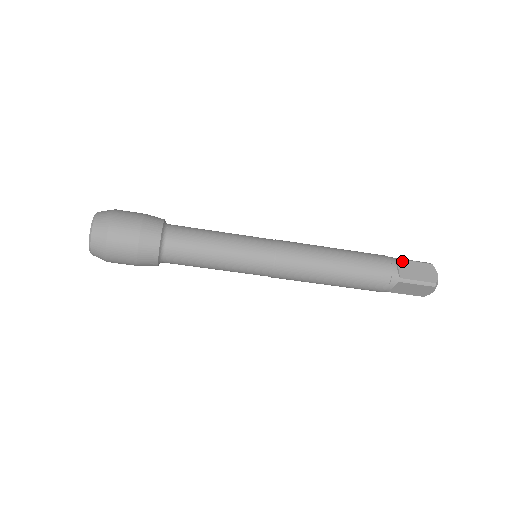
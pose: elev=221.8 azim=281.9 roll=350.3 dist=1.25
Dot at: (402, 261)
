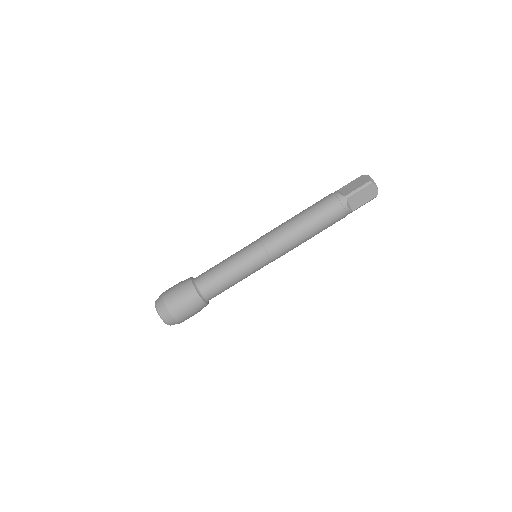
Dot at: (342, 188)
